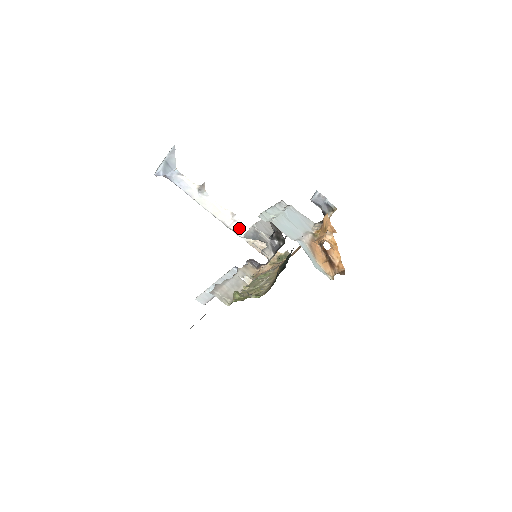
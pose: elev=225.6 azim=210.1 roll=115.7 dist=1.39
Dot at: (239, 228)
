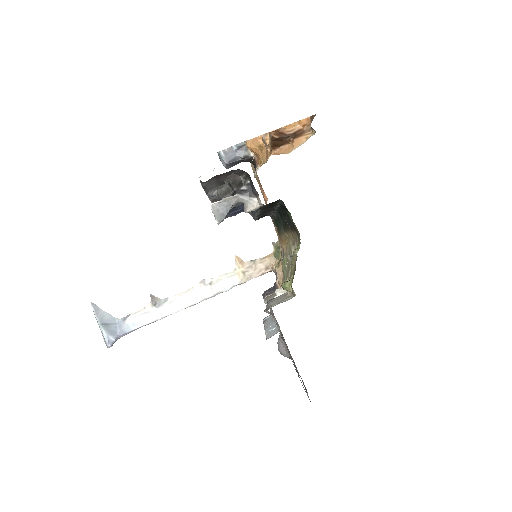
Dot at: (221, 283)
